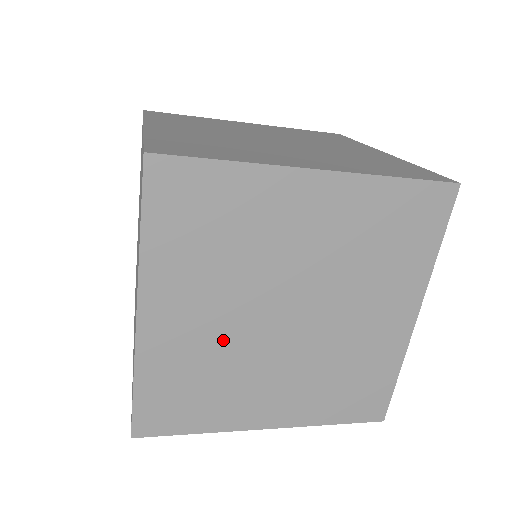
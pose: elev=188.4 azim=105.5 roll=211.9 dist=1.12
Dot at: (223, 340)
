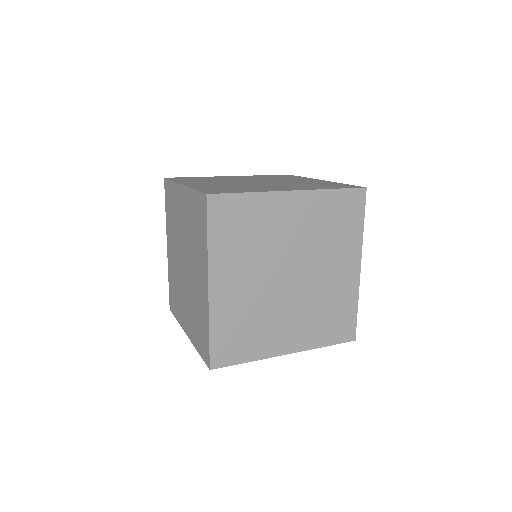
Dot at: (256, 297)
